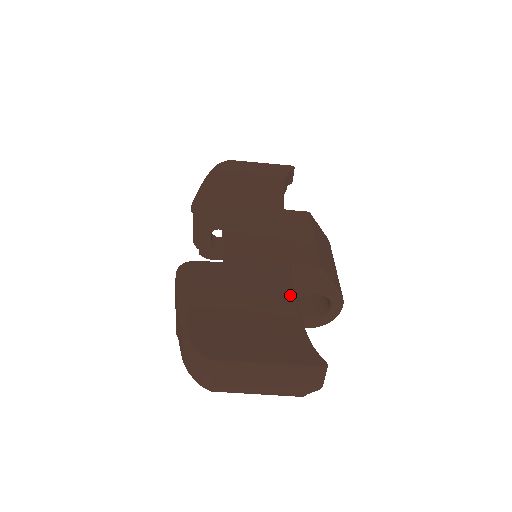
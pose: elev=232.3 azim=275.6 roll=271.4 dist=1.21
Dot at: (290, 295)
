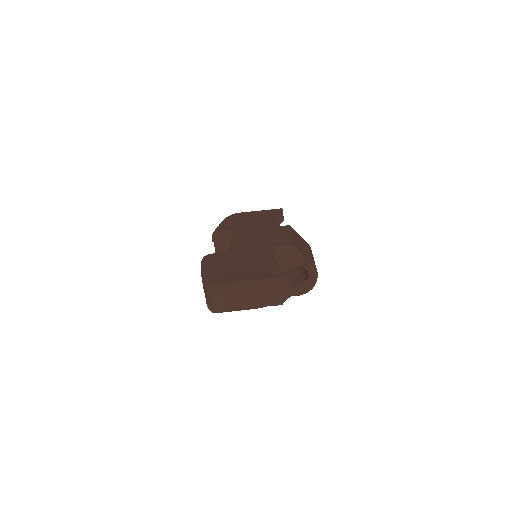
Dot at: (271, 257)
